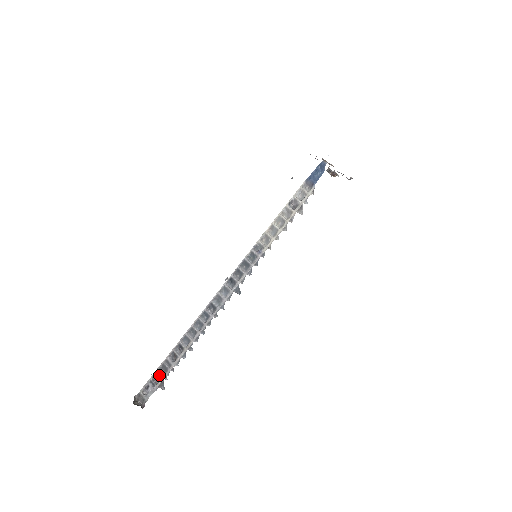
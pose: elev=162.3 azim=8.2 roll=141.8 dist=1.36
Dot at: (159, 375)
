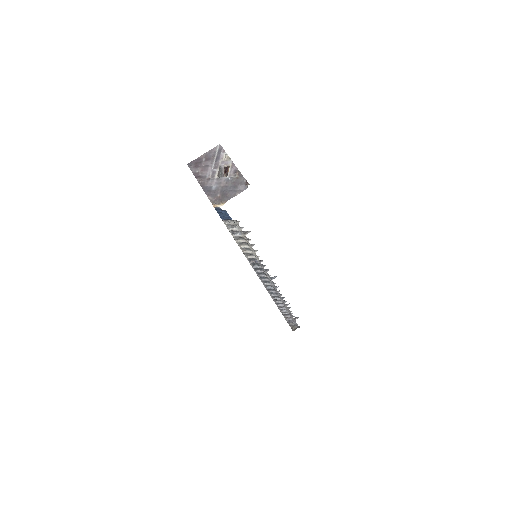
Dot at: (288, 317)
